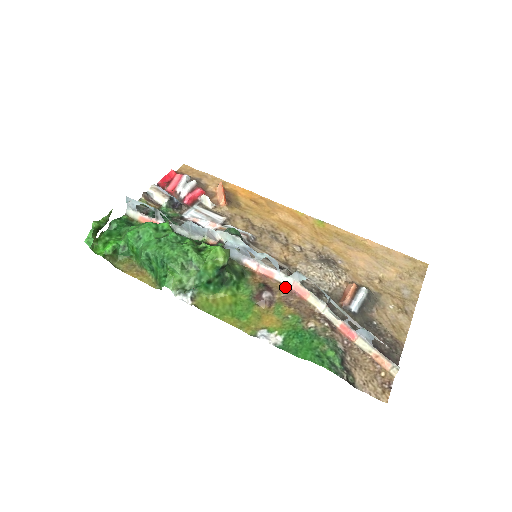
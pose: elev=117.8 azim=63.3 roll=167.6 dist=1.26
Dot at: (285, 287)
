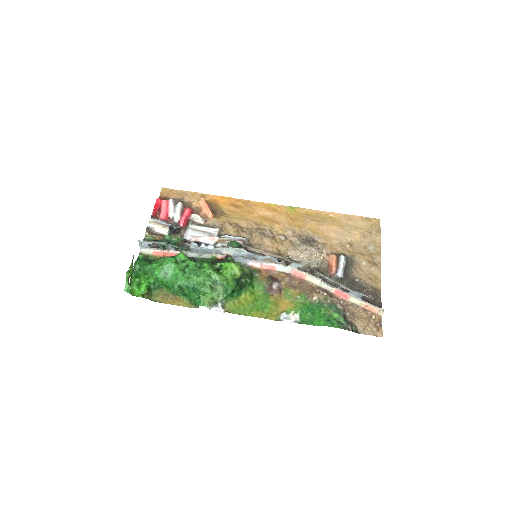
Dot at: (286, 274)
